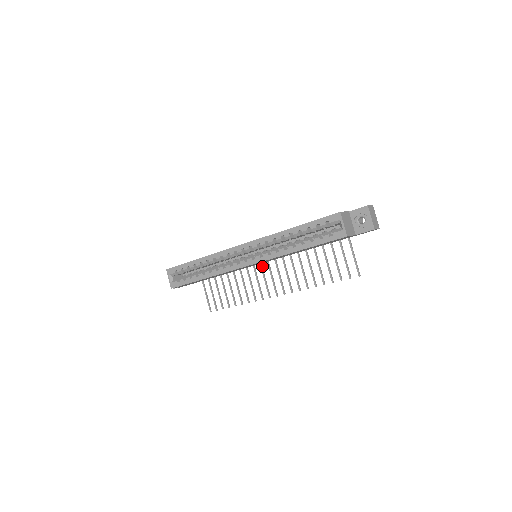
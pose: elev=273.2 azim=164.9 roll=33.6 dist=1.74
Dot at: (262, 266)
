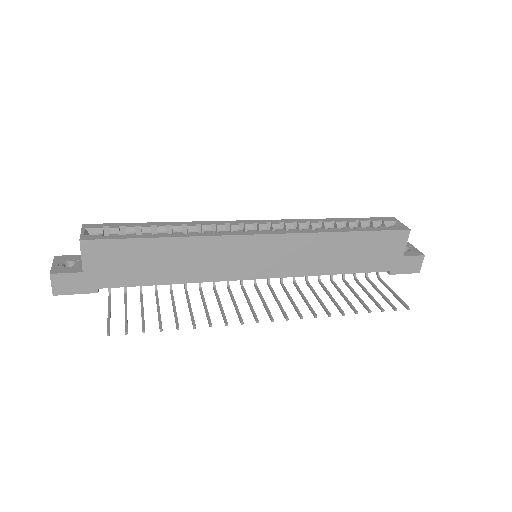
Dot at: (245, 291)
